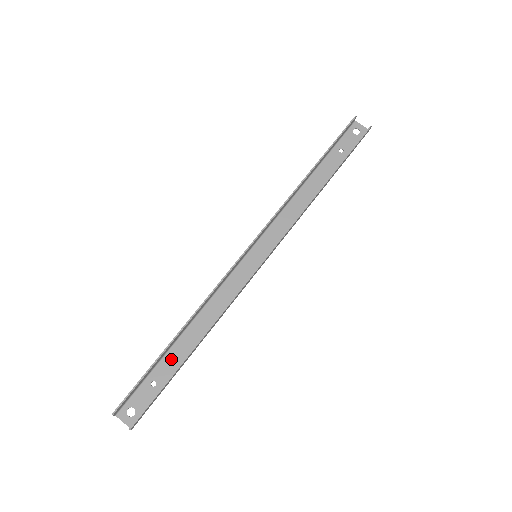
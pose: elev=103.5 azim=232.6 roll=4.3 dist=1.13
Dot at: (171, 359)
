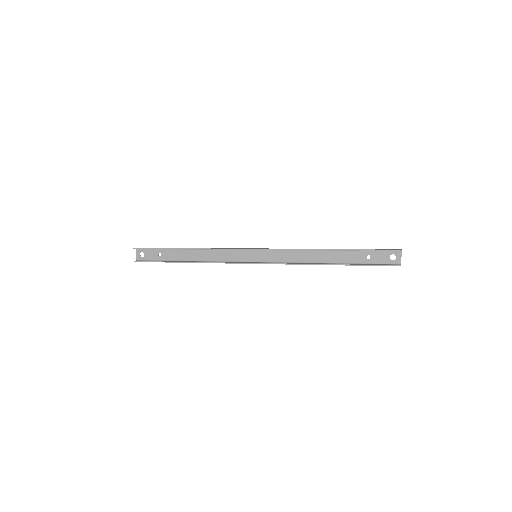
Dot at: (175, 254)
